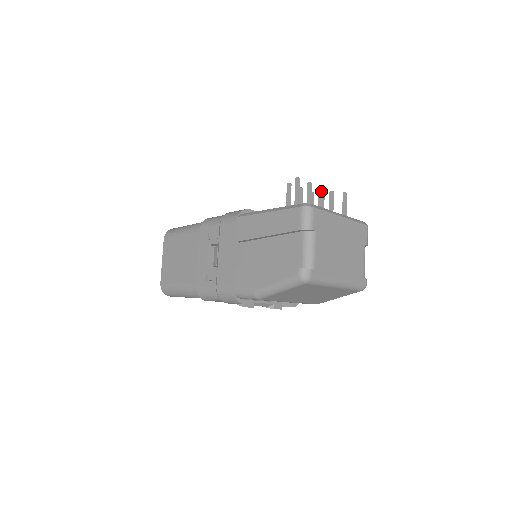
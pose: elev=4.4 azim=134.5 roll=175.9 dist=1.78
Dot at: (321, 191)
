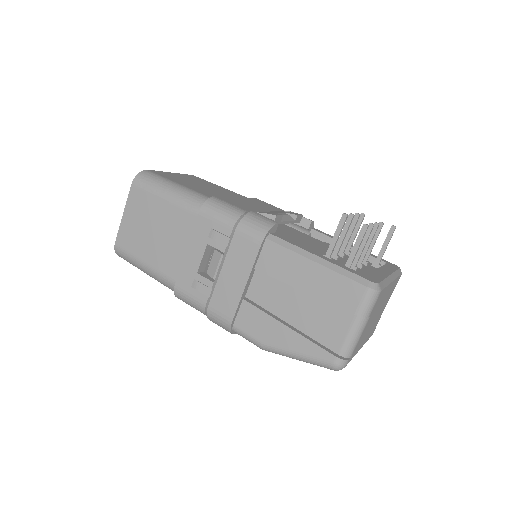
Dot at: (376, 229)
